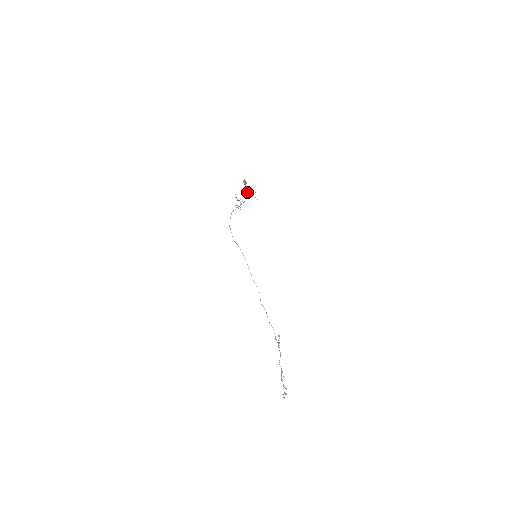
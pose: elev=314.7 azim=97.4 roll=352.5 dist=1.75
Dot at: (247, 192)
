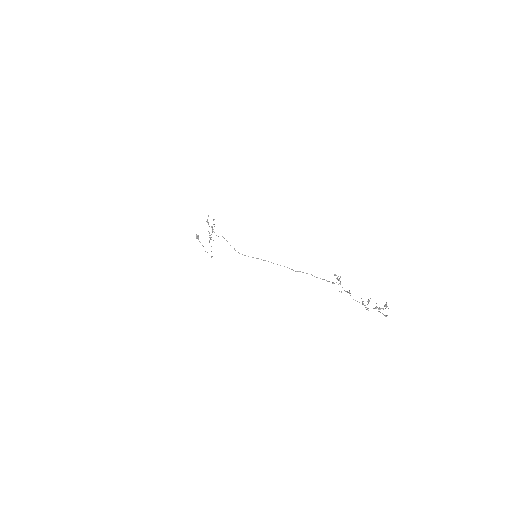
Dot at: (214, 219)
